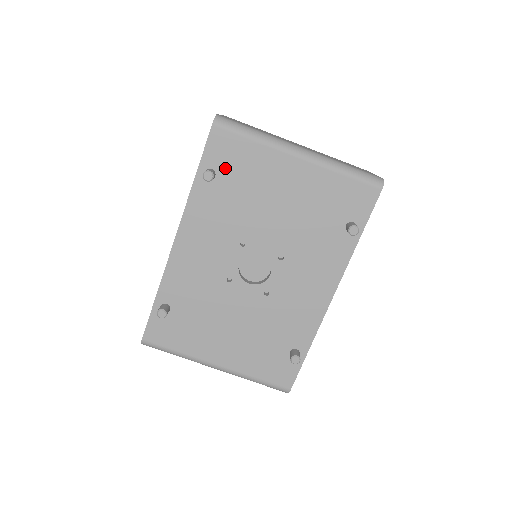
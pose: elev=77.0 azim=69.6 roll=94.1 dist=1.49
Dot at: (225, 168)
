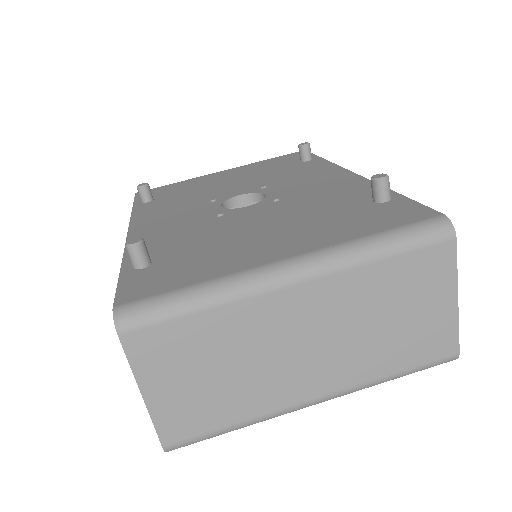
Dot at: (160, 195)
